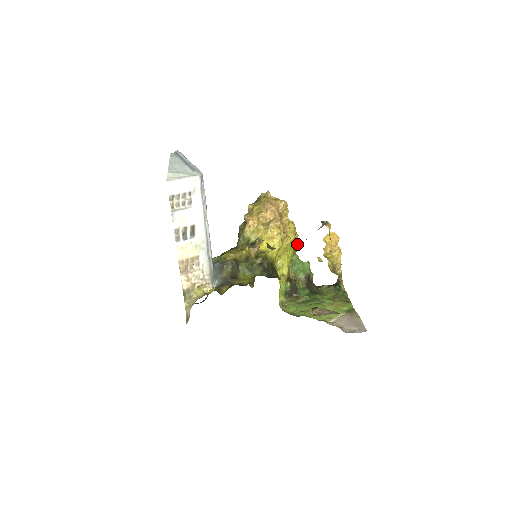
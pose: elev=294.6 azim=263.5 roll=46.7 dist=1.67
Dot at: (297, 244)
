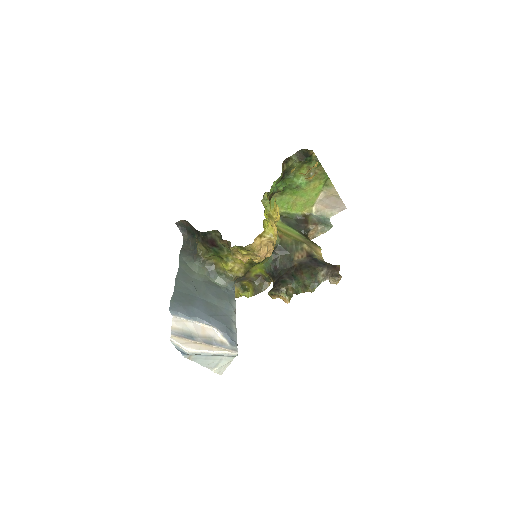
Dot at: occluded
